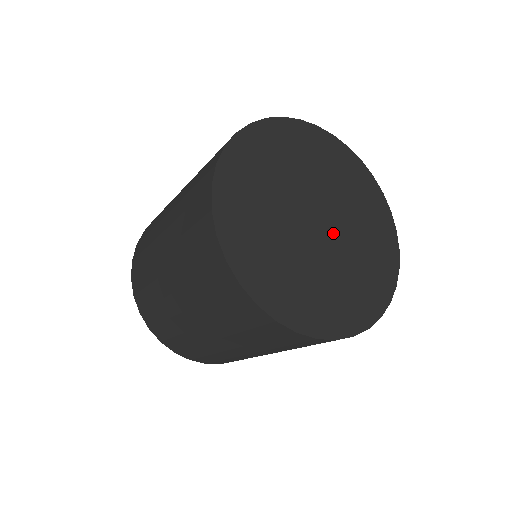
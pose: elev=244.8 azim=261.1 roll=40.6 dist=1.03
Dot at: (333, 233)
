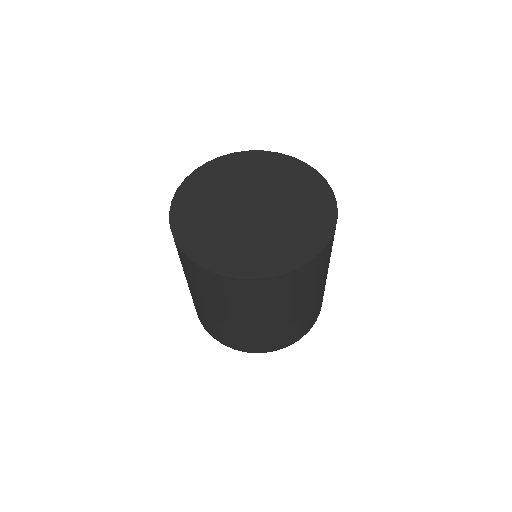
Dot at: (268, 211)
